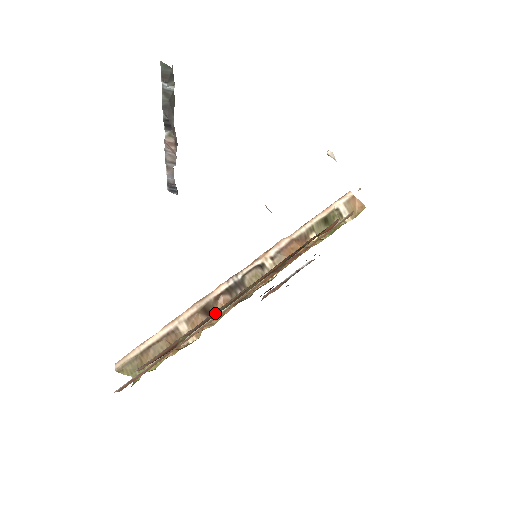
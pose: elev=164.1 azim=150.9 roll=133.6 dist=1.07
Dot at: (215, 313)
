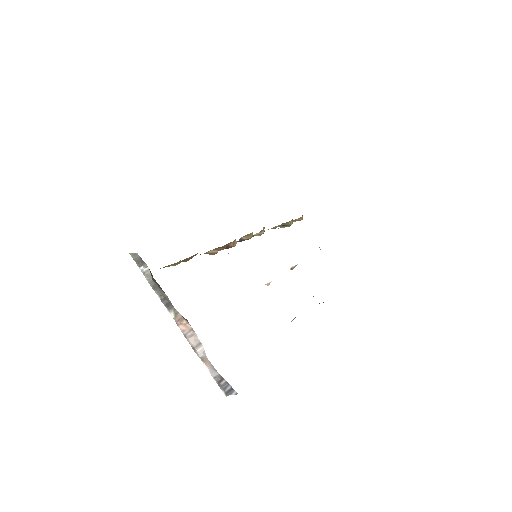
Dot at: occluded
